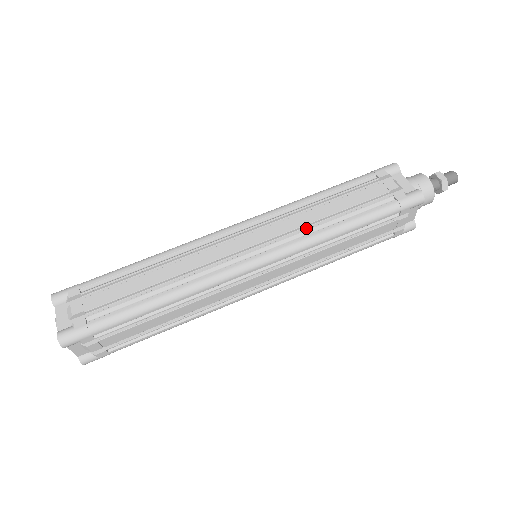
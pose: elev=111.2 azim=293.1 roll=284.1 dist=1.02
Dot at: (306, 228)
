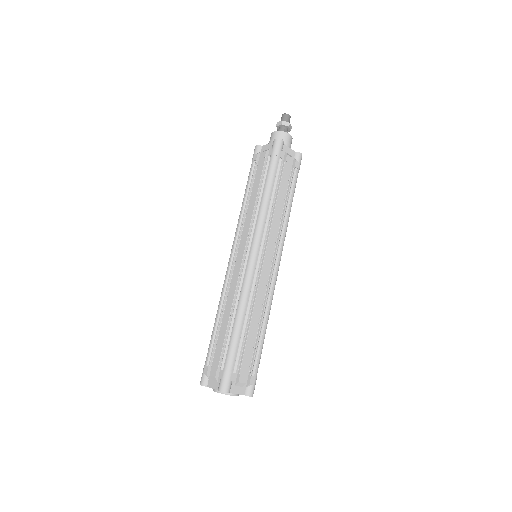
Dot at: (255, 216)
